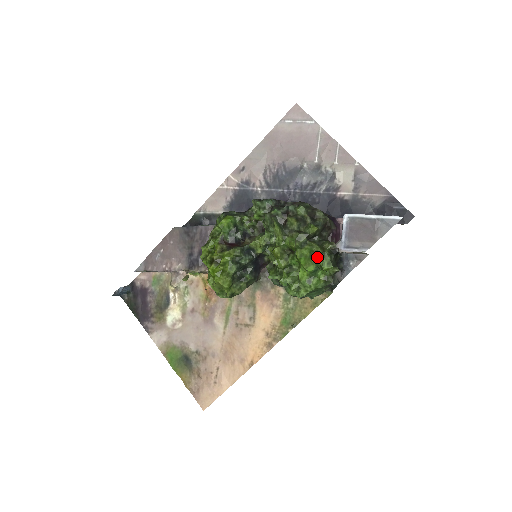
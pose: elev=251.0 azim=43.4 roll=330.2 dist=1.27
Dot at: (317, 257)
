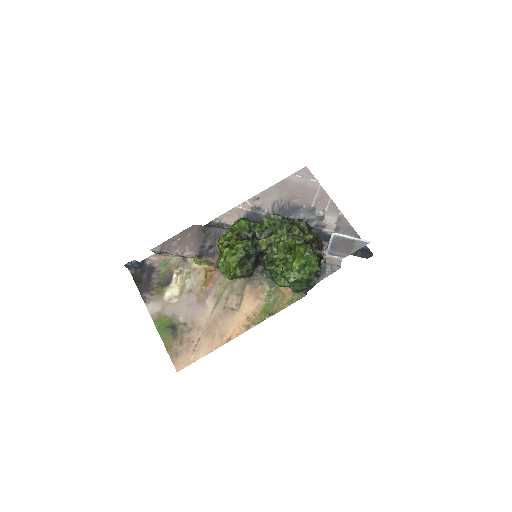
Dot at: (308, 255)
